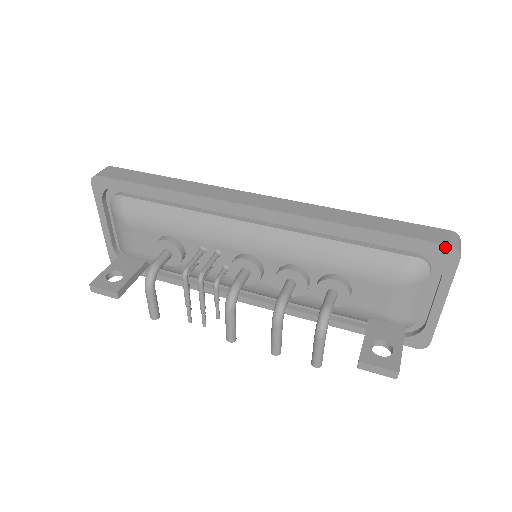
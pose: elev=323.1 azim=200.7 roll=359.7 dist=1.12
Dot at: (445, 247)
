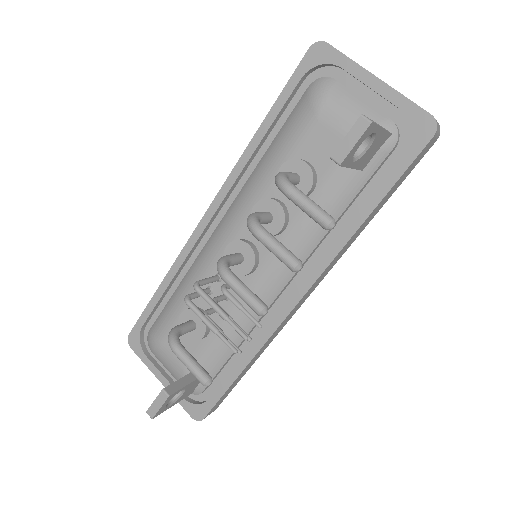
Dot at: (309, 53)
